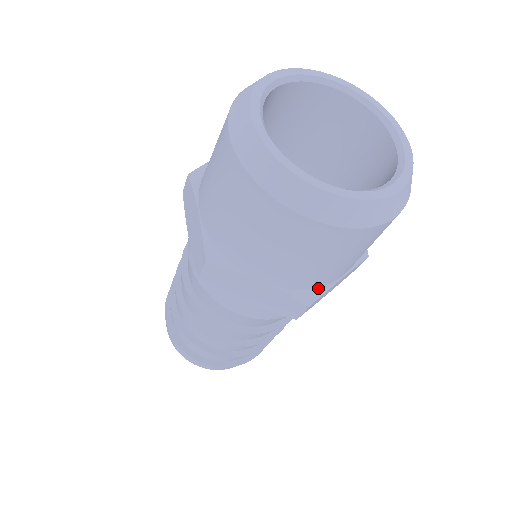
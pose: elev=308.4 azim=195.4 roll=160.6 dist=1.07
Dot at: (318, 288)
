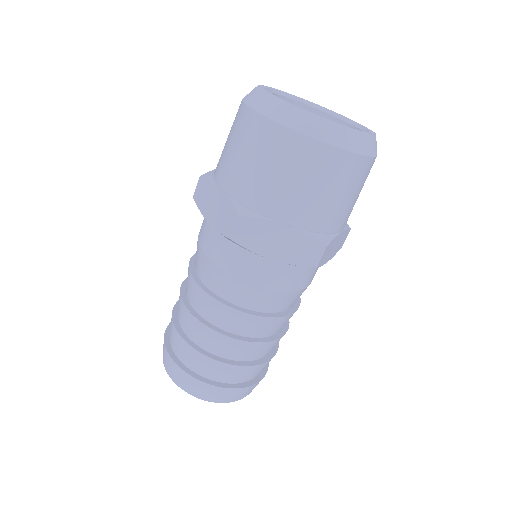
Dot at: (257, 212)
